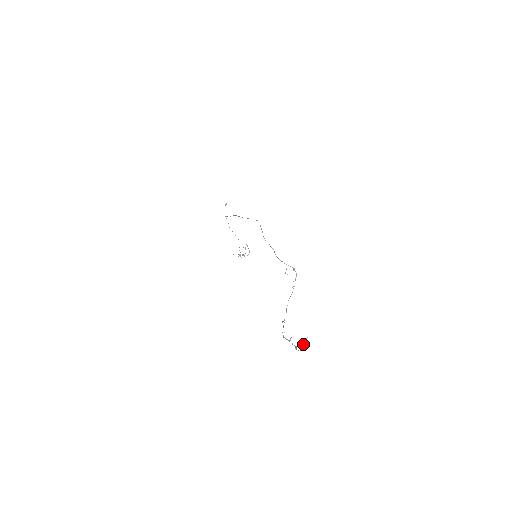
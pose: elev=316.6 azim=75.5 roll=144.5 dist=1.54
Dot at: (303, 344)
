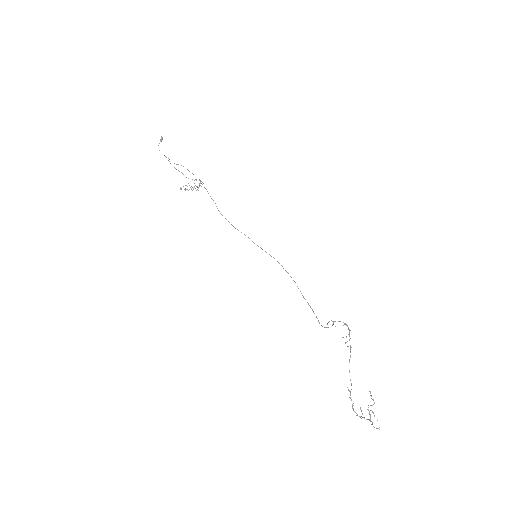
Dot at: occluded
